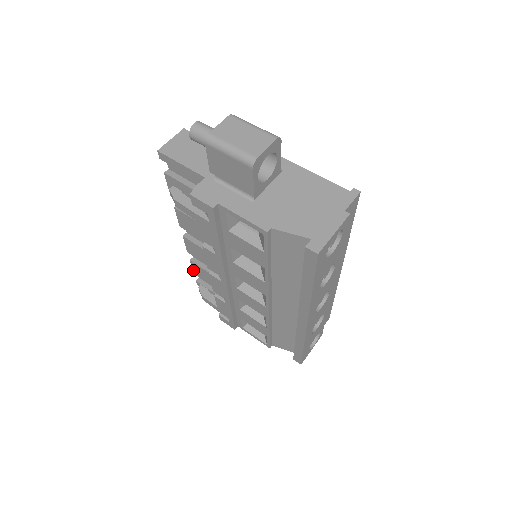
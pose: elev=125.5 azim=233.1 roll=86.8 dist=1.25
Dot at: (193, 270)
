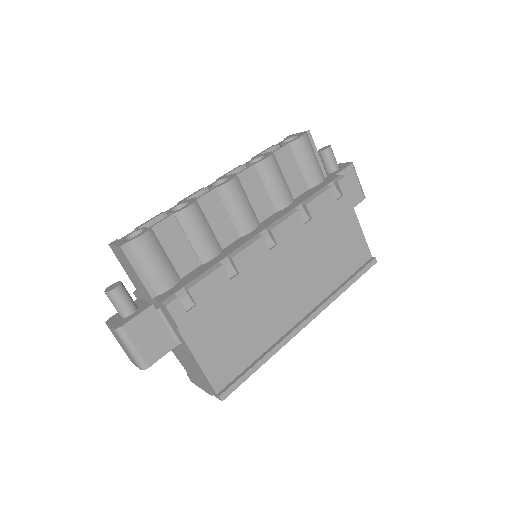
Dot at: occluded
